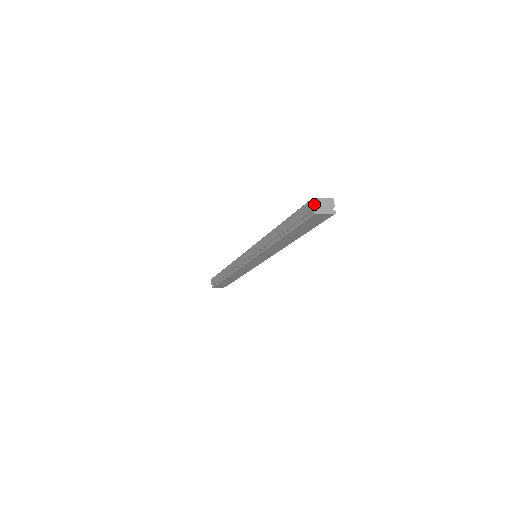
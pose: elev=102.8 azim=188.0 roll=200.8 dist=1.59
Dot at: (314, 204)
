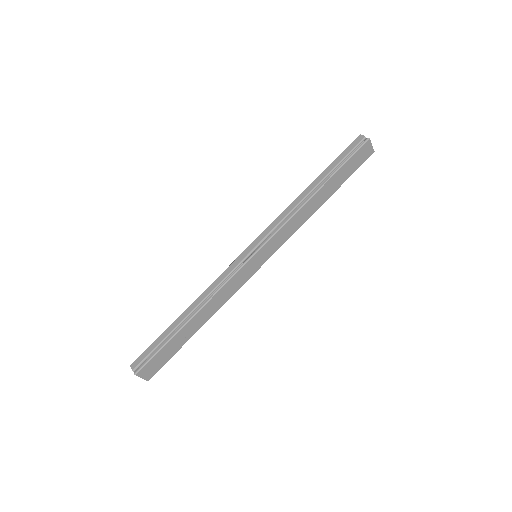
Dot at: (364, 136)
